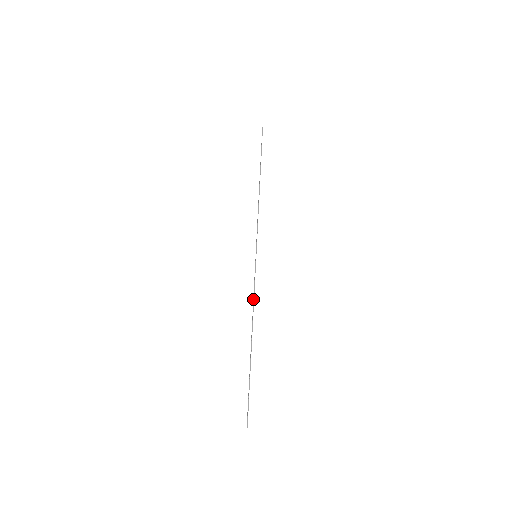
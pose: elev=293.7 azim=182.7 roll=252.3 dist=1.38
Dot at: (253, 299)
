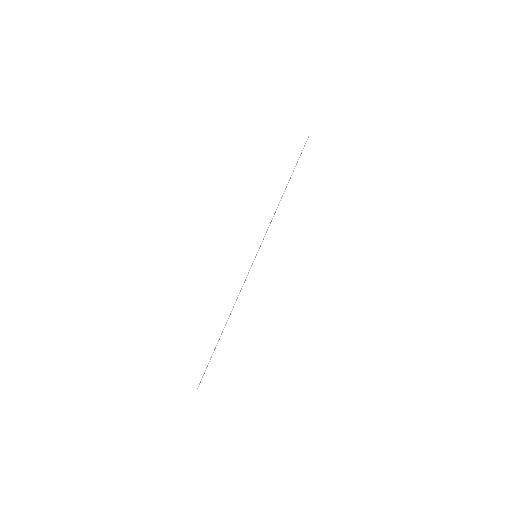
Dot at: occluded
